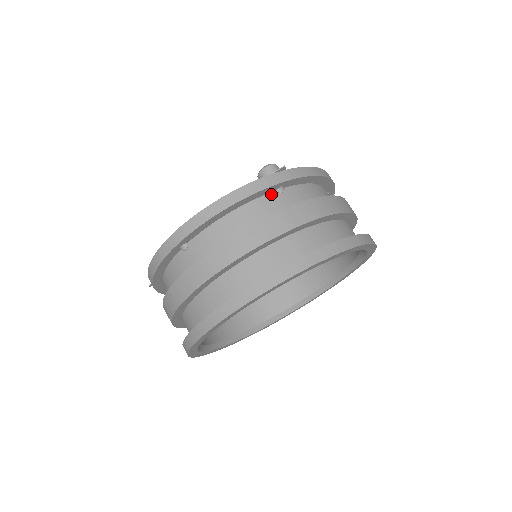
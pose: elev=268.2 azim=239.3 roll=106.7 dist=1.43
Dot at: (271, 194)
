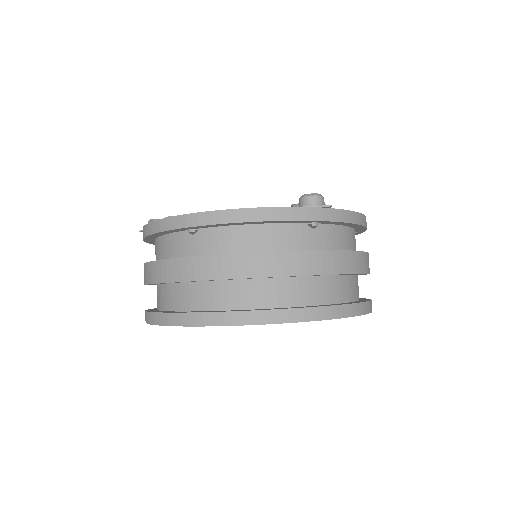
Dot at: (303, 225)
